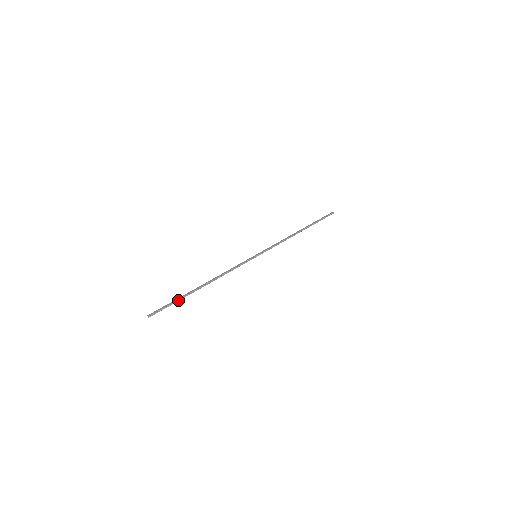
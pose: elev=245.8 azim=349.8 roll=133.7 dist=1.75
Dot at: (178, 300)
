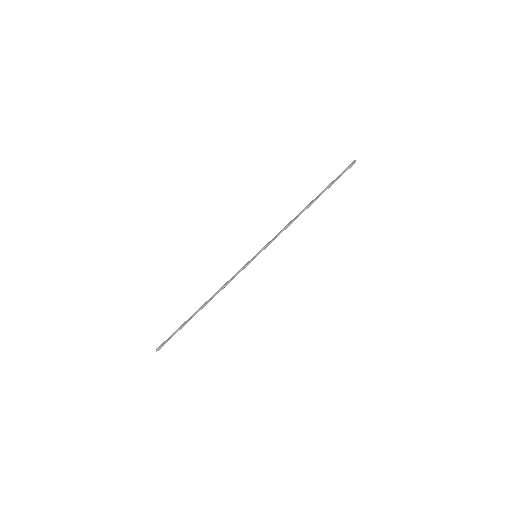
Dot at: (180, 328)
